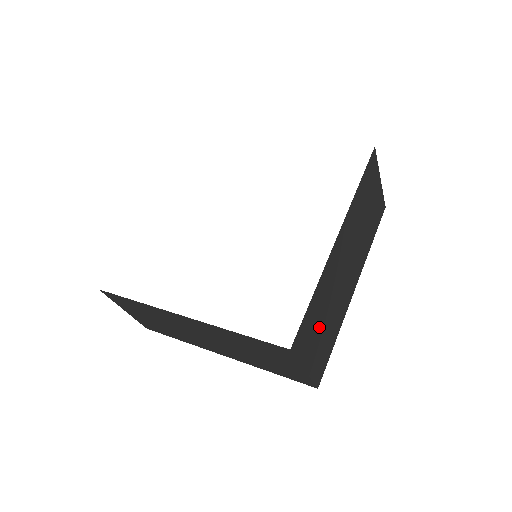
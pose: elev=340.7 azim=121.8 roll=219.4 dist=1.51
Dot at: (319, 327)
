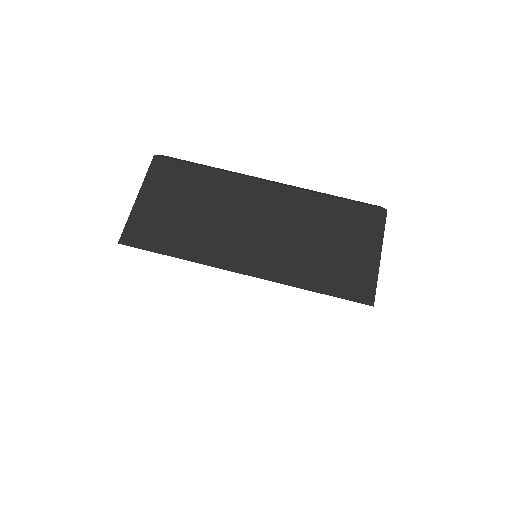
Dot at: occluded
